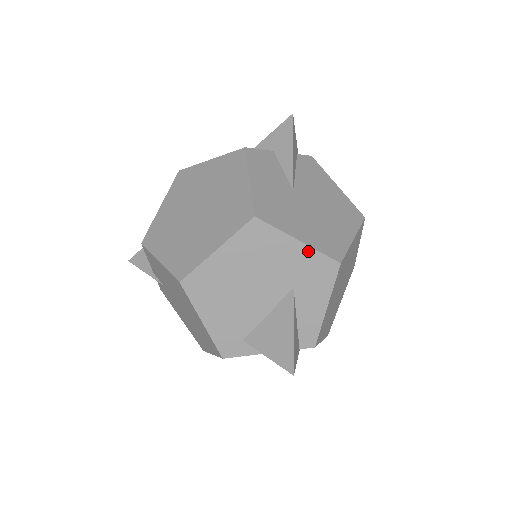
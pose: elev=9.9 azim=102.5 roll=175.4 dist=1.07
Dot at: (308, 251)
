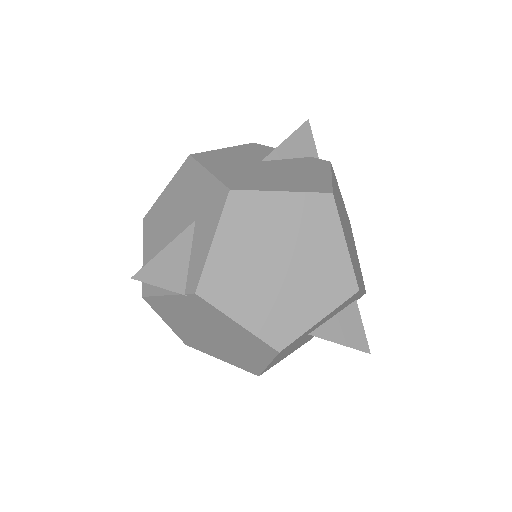
Dot at: (211, 180)
